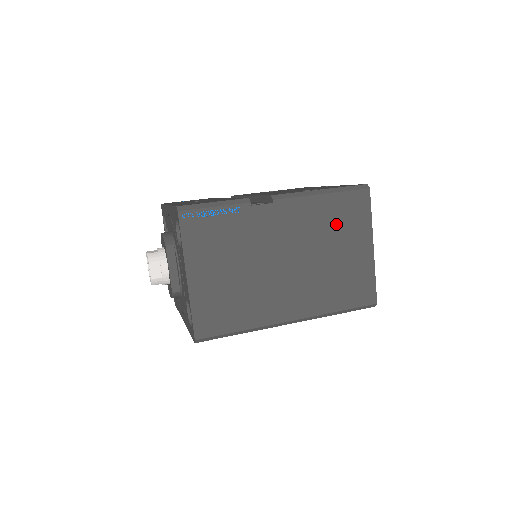
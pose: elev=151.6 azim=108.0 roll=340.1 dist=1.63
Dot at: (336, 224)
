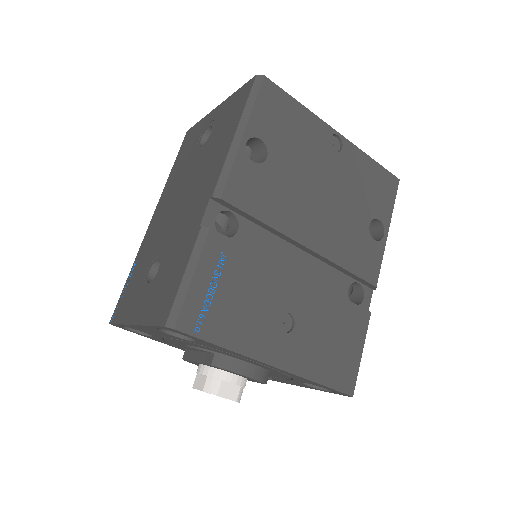
Dot at: occluded
